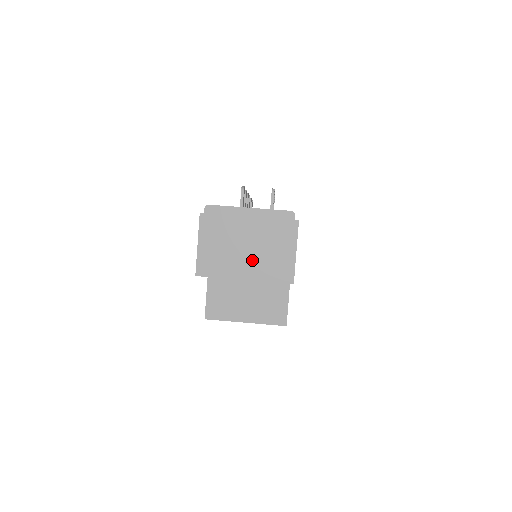
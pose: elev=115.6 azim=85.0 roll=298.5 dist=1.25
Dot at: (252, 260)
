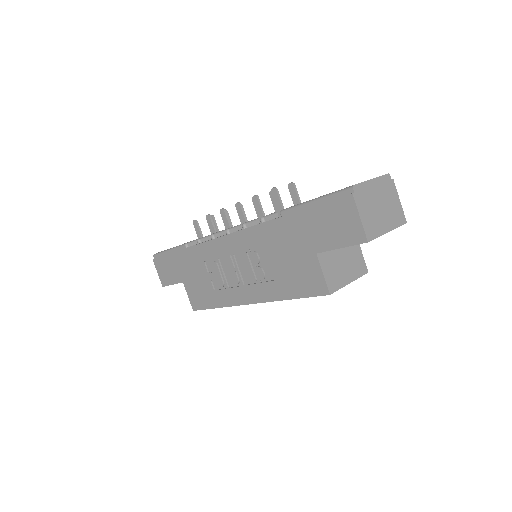
Dot at: (386, 216)
